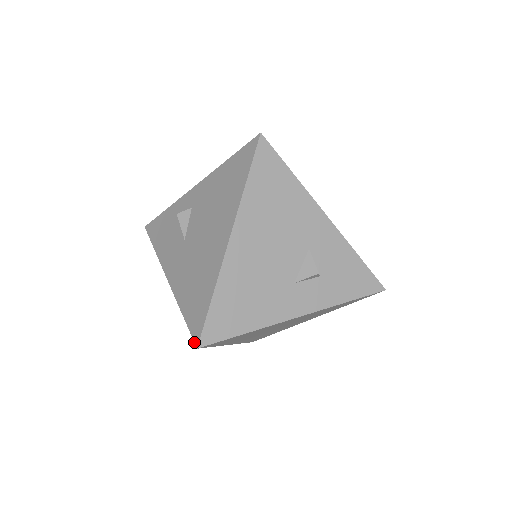
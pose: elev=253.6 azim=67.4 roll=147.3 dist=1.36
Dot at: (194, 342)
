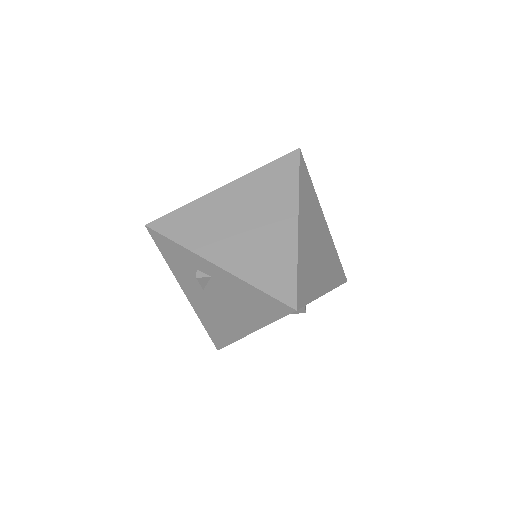
Dot at: occluded
